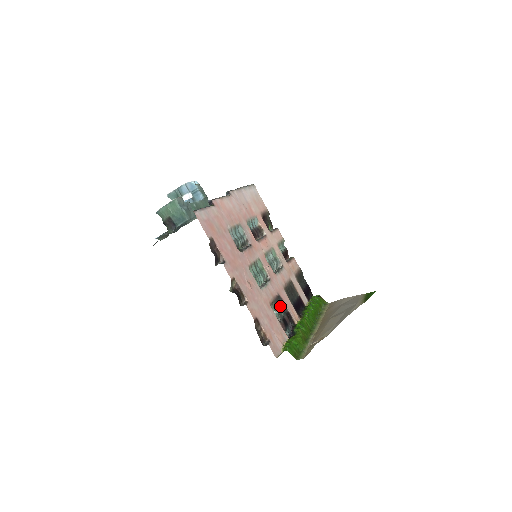
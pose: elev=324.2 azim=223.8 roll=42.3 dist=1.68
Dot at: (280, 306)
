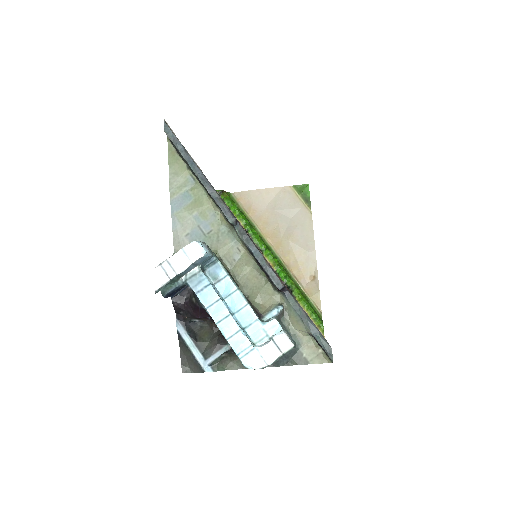
Dot at: occluded
